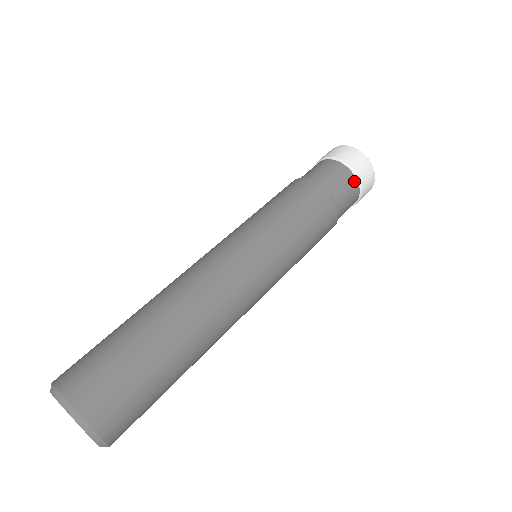
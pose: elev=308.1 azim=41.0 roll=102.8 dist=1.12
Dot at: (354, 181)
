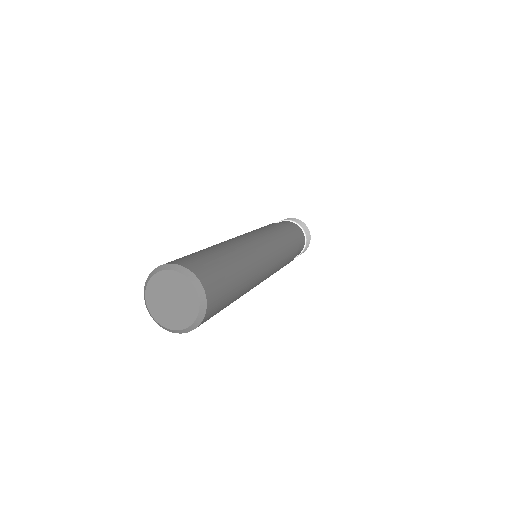
Dot at: (303, 234)
